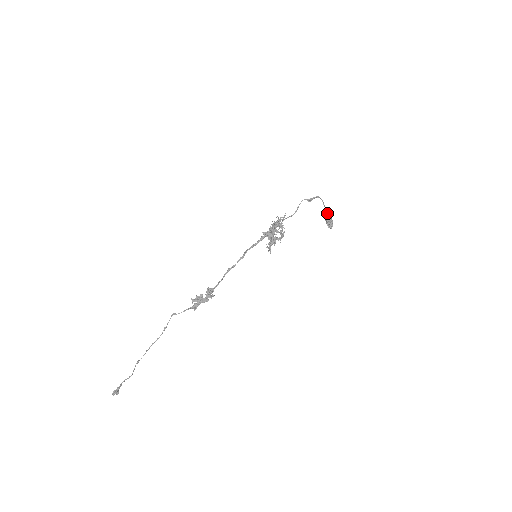
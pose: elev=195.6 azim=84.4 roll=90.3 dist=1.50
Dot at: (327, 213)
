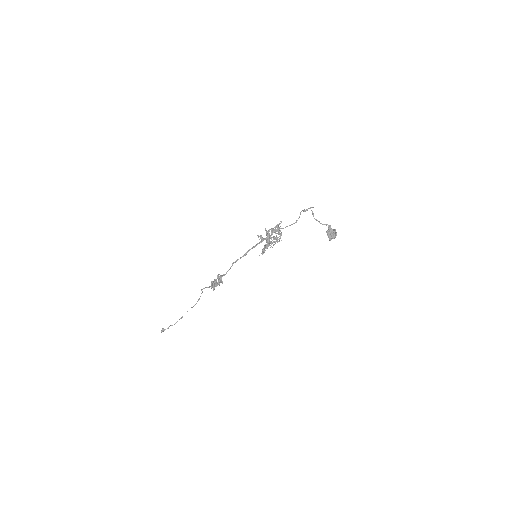
Dot at: (329, 225)
